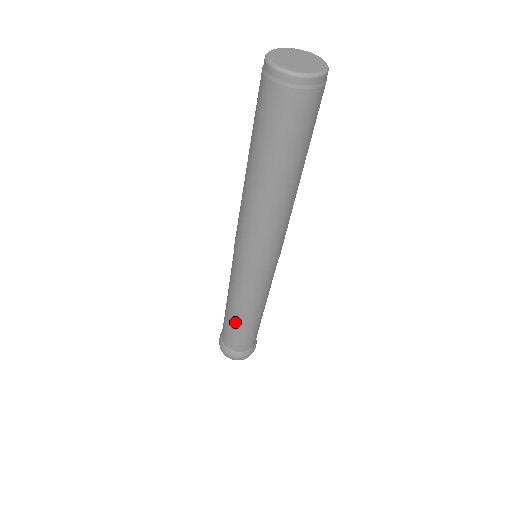
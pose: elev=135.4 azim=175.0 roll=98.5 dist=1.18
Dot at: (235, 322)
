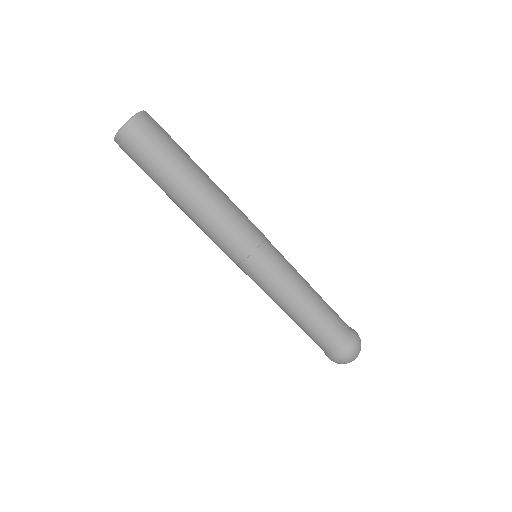
Dot at: (310, 314)
